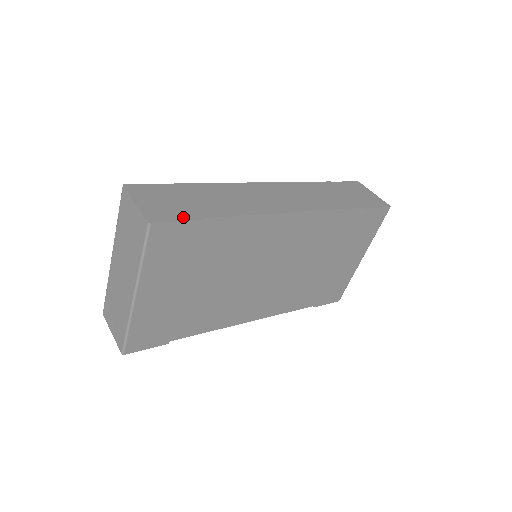
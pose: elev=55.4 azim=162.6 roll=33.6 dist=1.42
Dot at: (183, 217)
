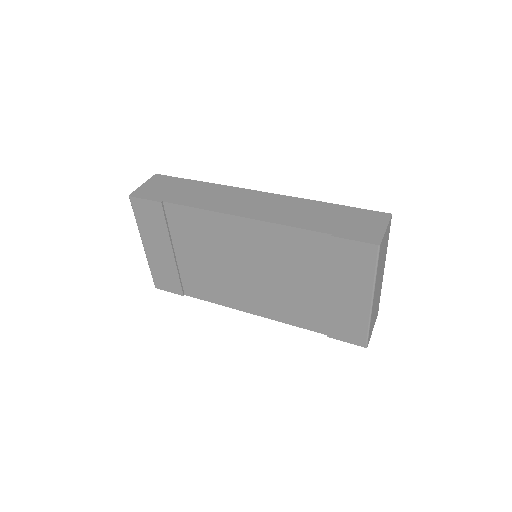
Dot at: (152, 198)
